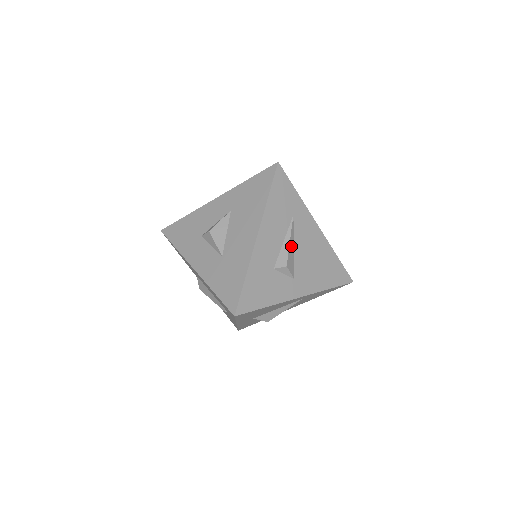
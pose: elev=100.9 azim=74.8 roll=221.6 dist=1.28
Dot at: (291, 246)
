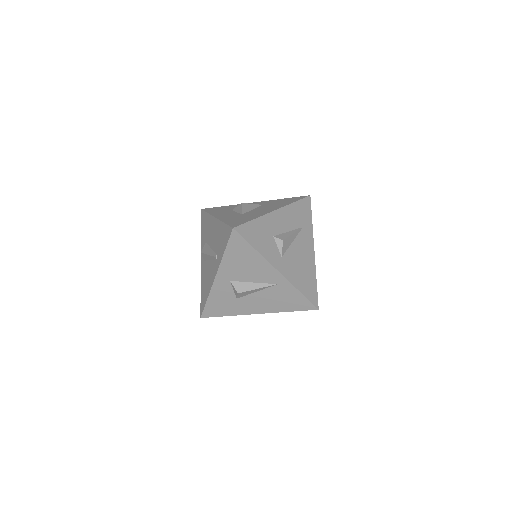
Dot at: (292, 238)
